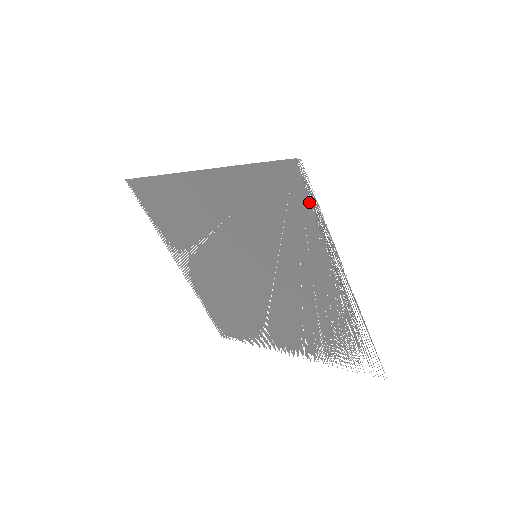
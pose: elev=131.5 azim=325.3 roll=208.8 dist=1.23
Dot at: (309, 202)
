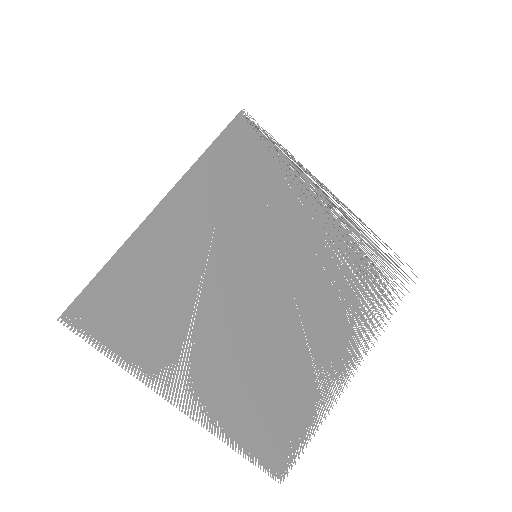
Dot at: (267, 142)
